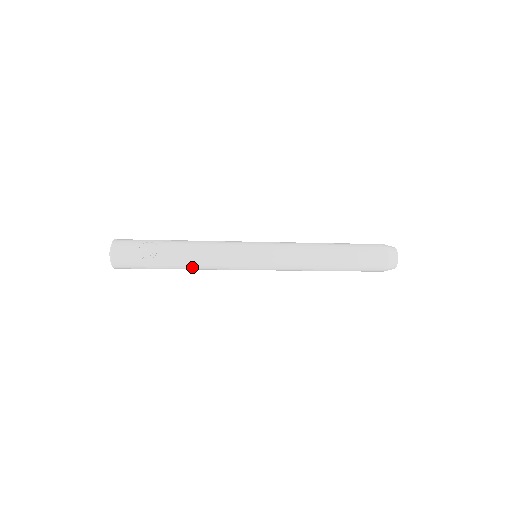
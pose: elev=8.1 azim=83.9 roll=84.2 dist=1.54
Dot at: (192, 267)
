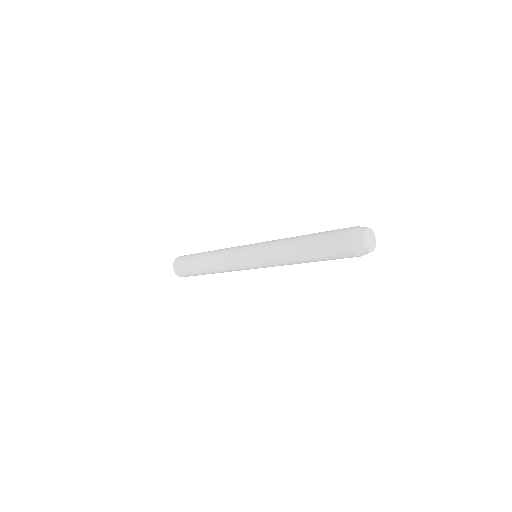
Dot at: (212, 267)
